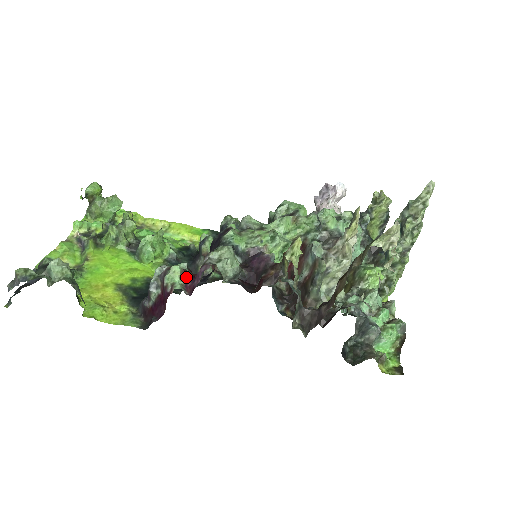
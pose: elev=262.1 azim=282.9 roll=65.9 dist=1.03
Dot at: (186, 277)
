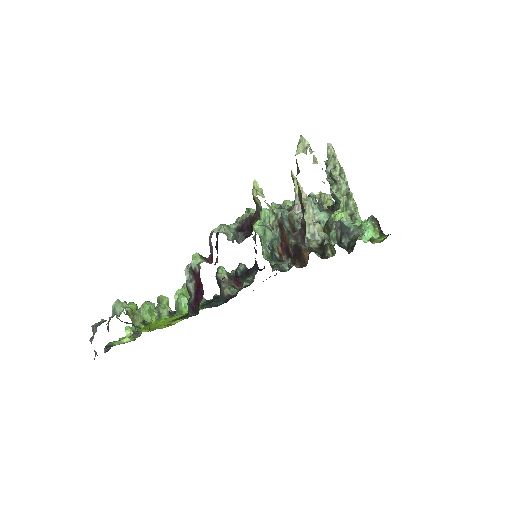
Dot at: (205, 259)
